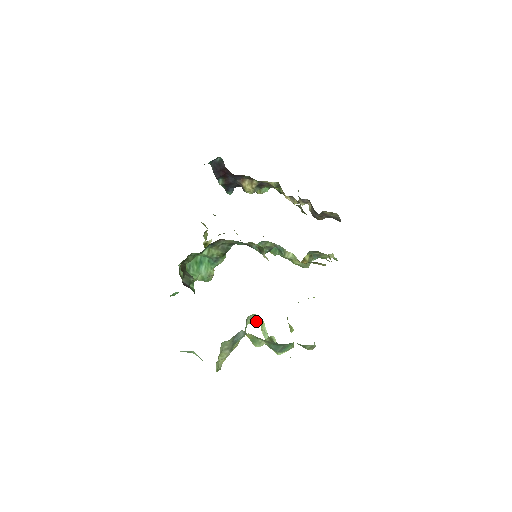
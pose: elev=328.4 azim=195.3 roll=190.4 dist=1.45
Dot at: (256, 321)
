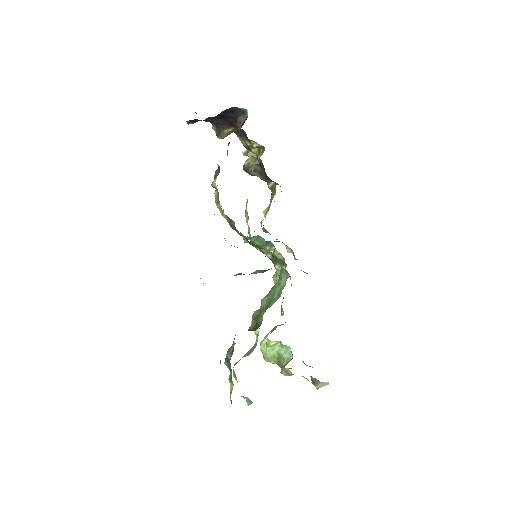
Dot at: (272, 342)
